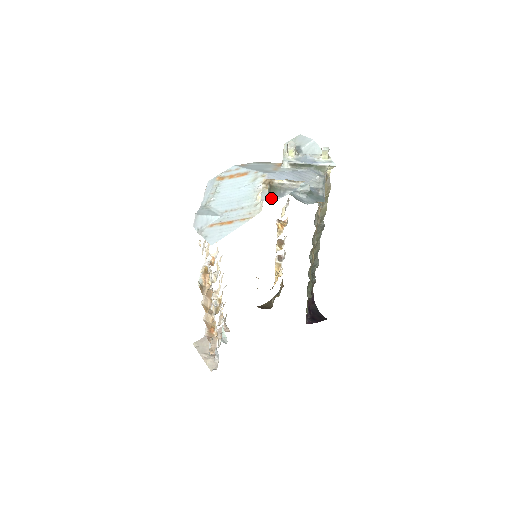
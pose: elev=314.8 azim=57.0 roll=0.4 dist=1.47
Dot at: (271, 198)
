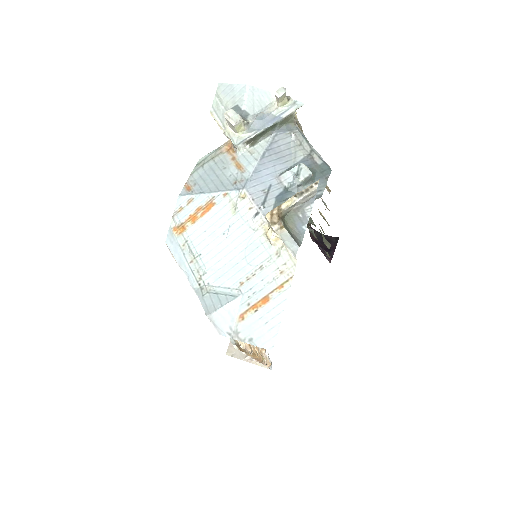
Dot at: (296, 236)
